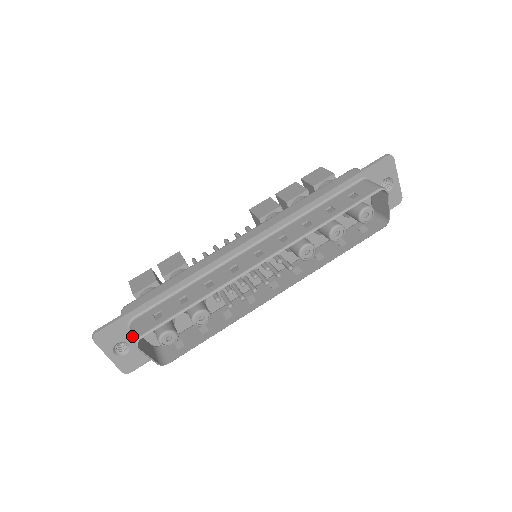
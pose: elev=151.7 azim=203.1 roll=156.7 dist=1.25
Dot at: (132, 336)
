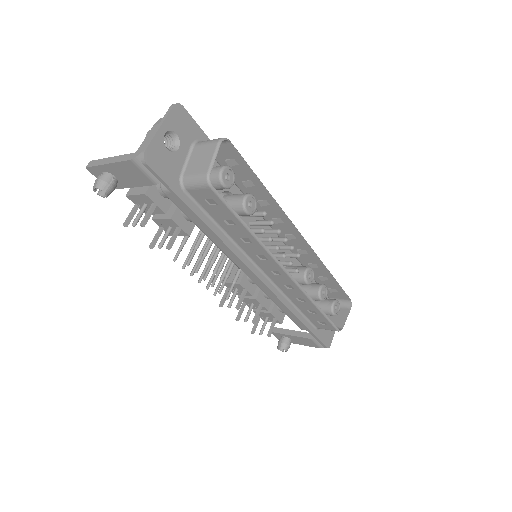
Dot at: (187, 149)
